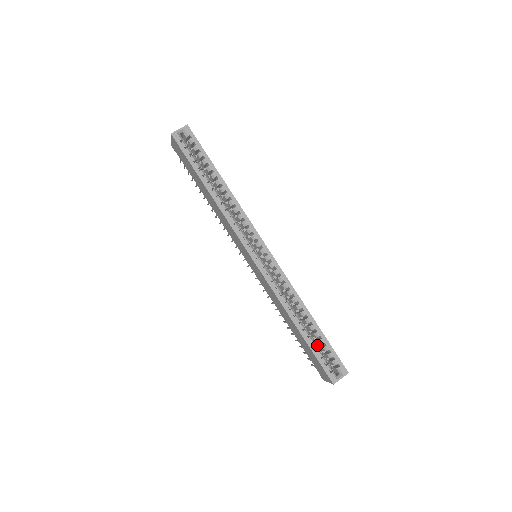
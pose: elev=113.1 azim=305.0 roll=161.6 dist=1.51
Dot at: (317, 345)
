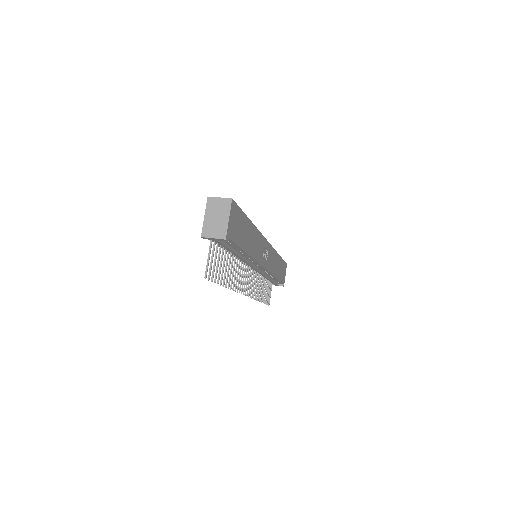
Dot at: occluded
